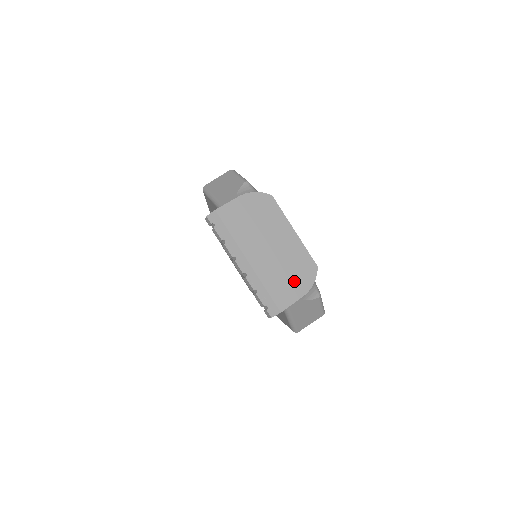
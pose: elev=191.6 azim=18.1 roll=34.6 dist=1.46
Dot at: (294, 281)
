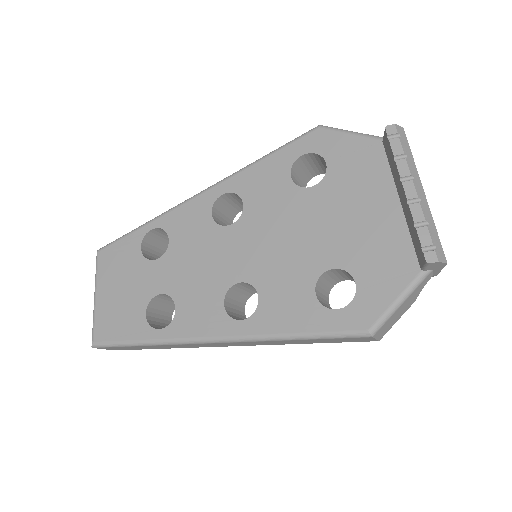
Dot at: occluded
